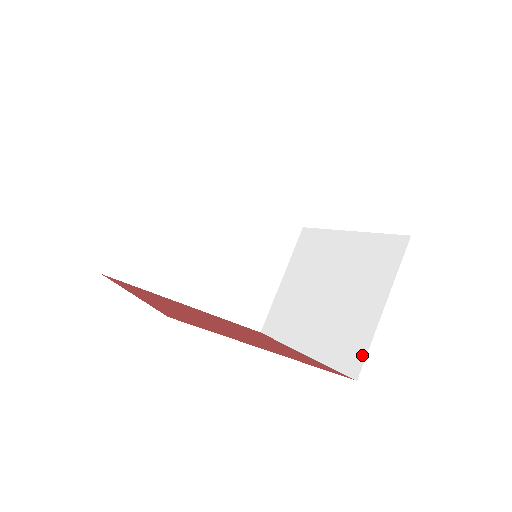
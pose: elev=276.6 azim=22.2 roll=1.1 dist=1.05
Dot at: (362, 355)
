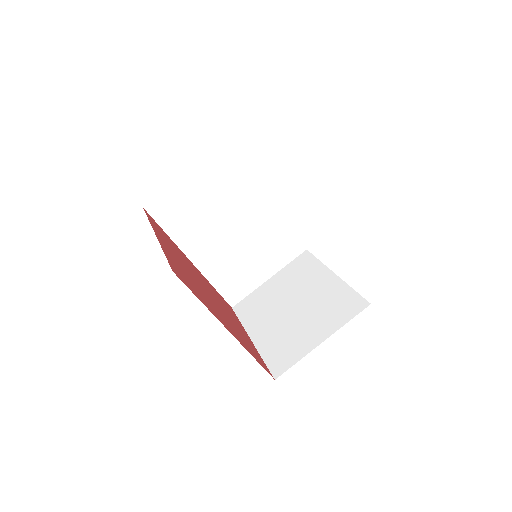
Dot at: (289, 365)
